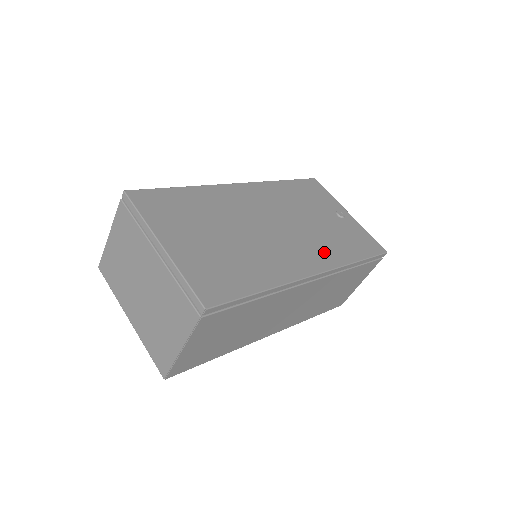
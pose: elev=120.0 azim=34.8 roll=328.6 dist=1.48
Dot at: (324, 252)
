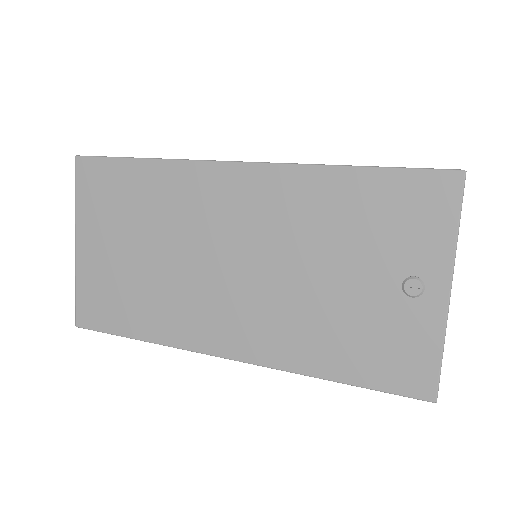
Dot at: (277, 337)
